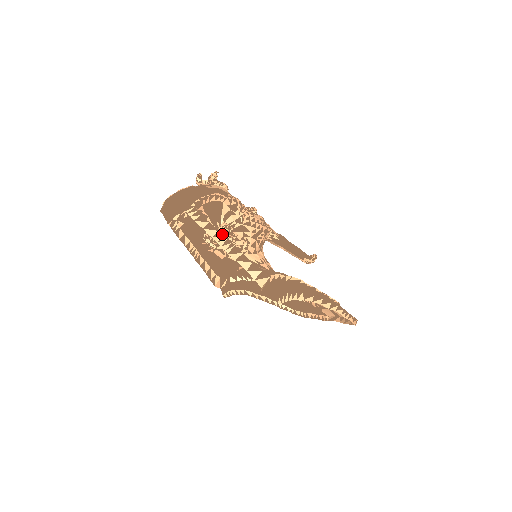
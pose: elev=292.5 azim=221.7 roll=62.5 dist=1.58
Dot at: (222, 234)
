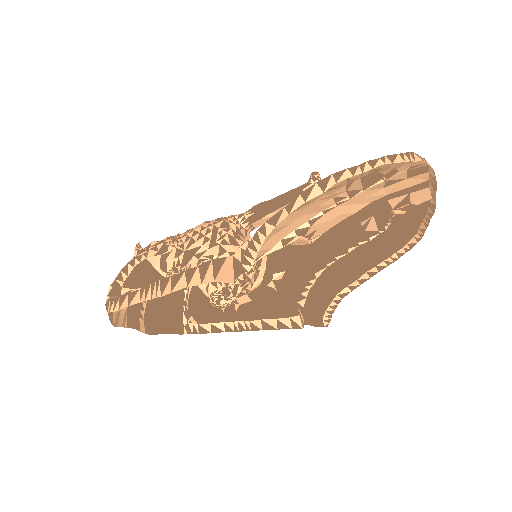
Dot at: occluded
